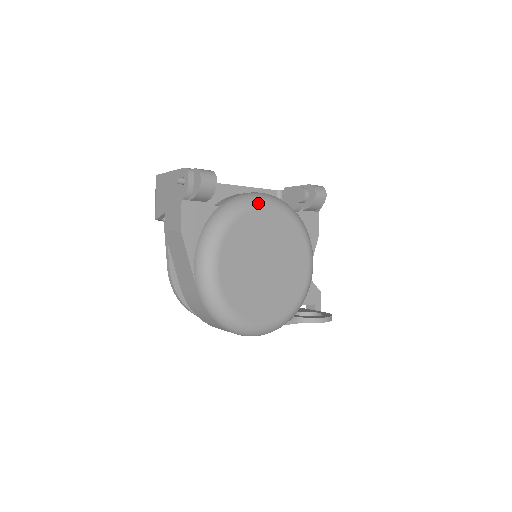
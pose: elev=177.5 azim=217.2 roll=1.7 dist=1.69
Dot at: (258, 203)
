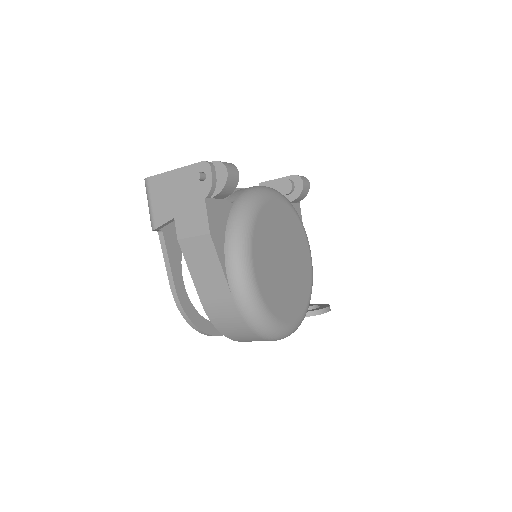
Dot at: (268, 196)
